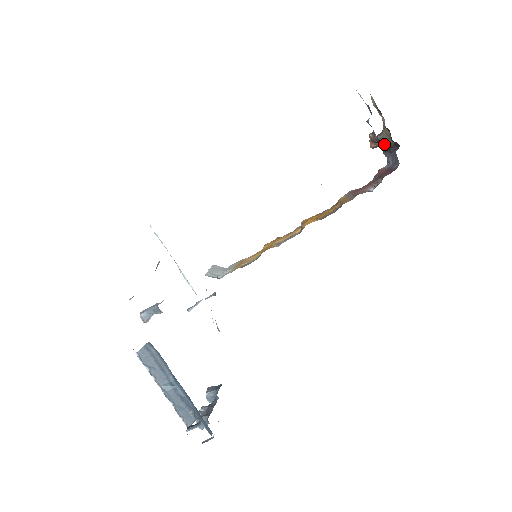
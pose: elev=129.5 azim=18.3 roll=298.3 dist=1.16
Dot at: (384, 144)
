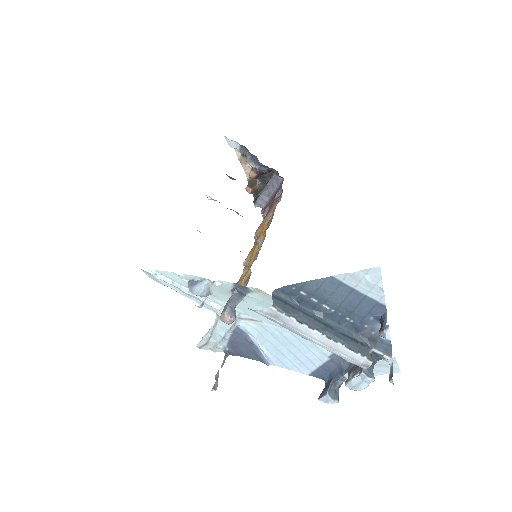
Dot at: (256, 187)
